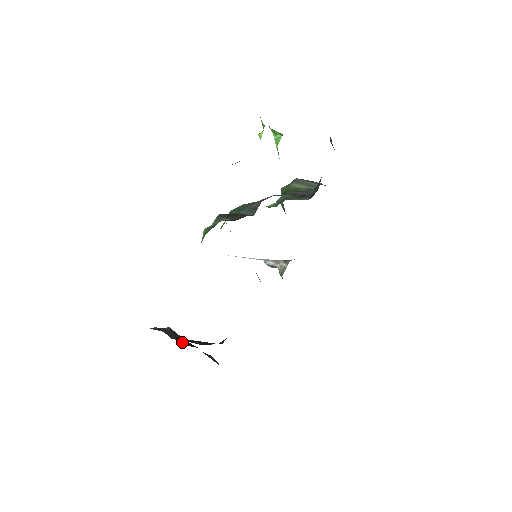
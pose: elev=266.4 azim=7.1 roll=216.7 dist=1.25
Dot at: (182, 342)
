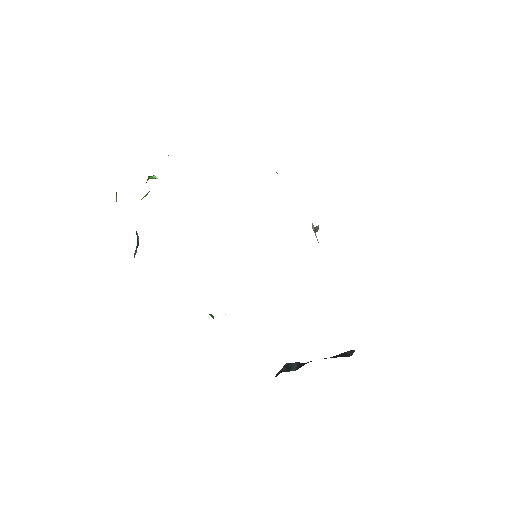
Dot at: (293, 370)
